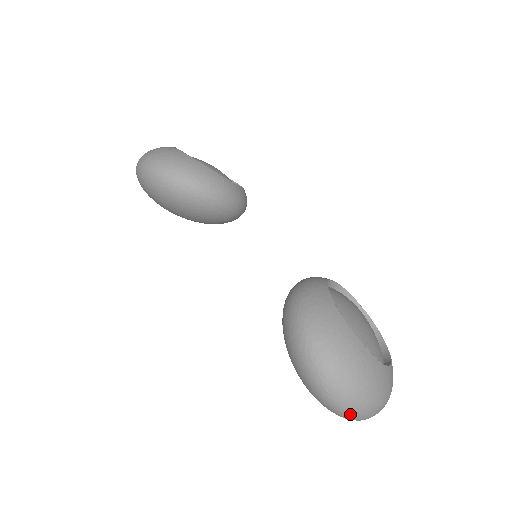
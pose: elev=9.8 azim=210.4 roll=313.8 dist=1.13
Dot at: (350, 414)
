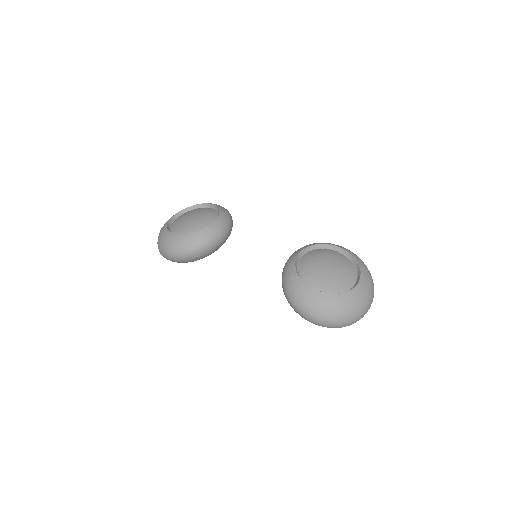
Dot at: (351, 324)
